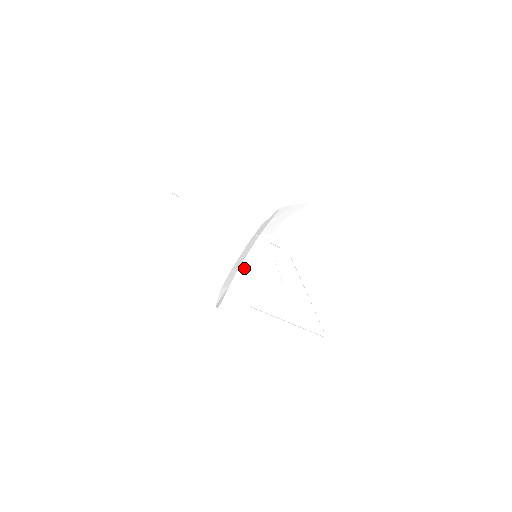
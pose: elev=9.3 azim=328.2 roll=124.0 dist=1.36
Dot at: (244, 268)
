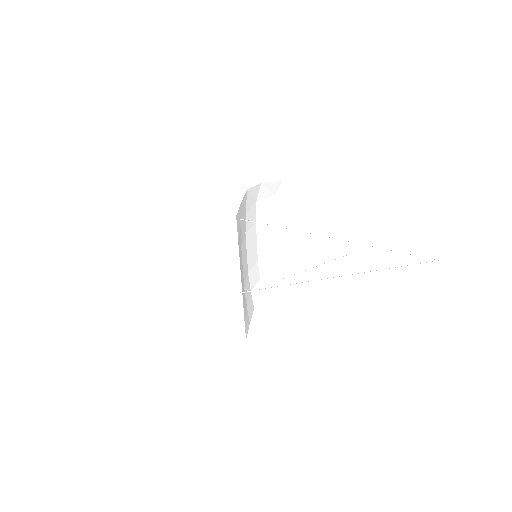
Dot at: (246, 280)
